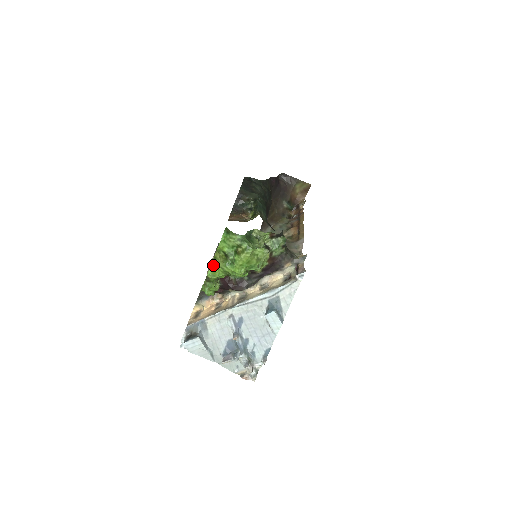
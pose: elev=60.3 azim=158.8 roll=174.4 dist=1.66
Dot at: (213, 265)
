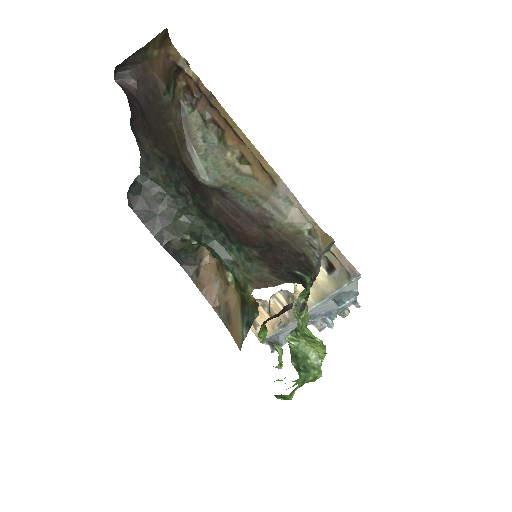
Dot at: occluded
